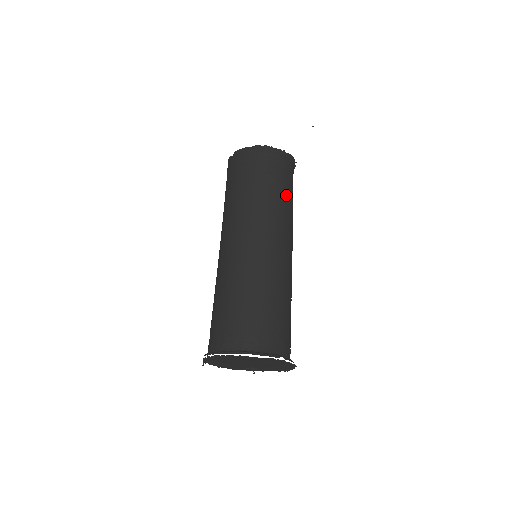
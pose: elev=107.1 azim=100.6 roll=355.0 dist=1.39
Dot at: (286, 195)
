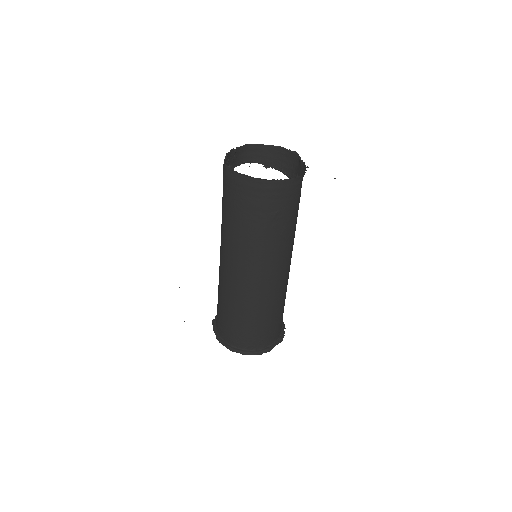
Dot at: (292, 223)
